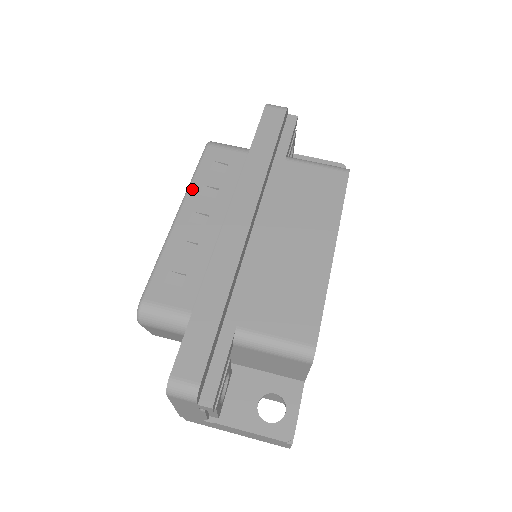
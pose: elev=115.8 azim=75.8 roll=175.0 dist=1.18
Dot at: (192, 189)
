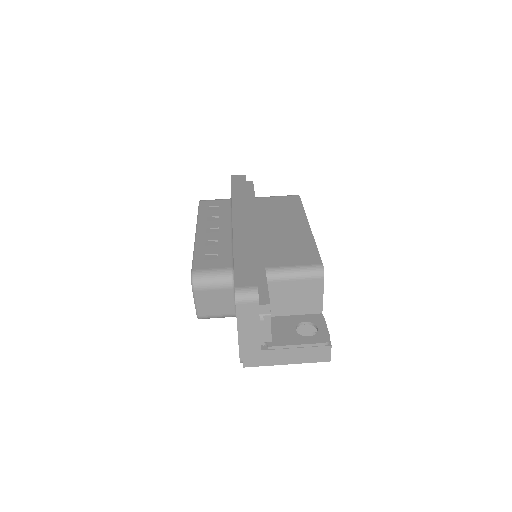
Dot at: (200, 220)
